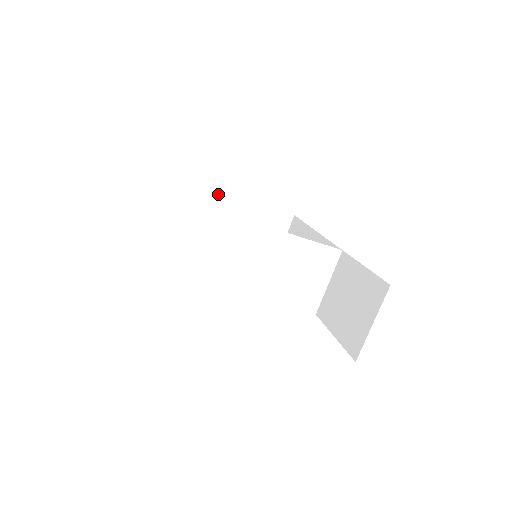
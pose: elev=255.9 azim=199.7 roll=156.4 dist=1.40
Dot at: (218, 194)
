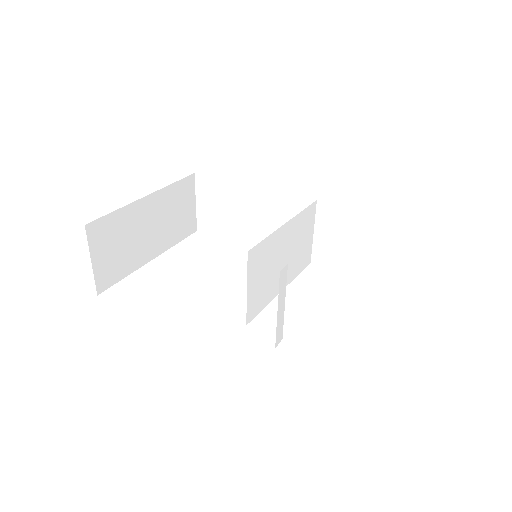
Dot at: (130, 207)
